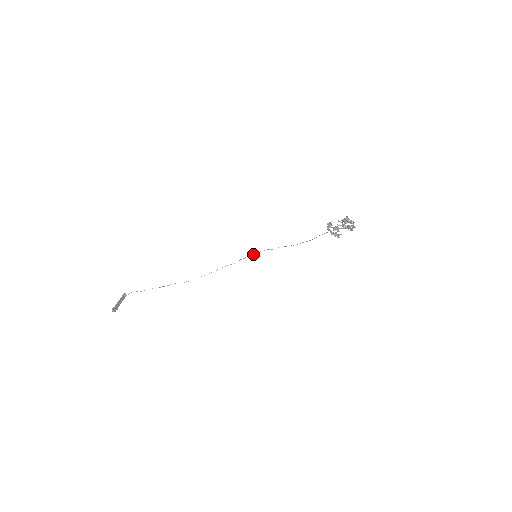
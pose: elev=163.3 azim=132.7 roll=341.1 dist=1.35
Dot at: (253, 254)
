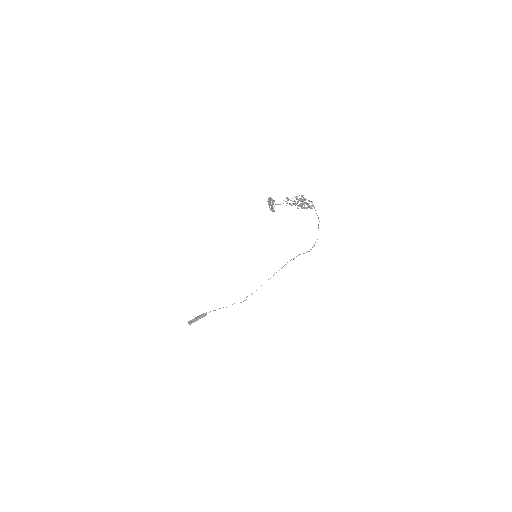
Dot at: occluded
